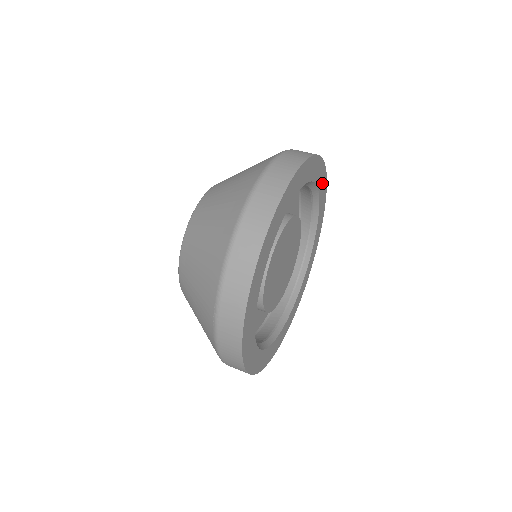
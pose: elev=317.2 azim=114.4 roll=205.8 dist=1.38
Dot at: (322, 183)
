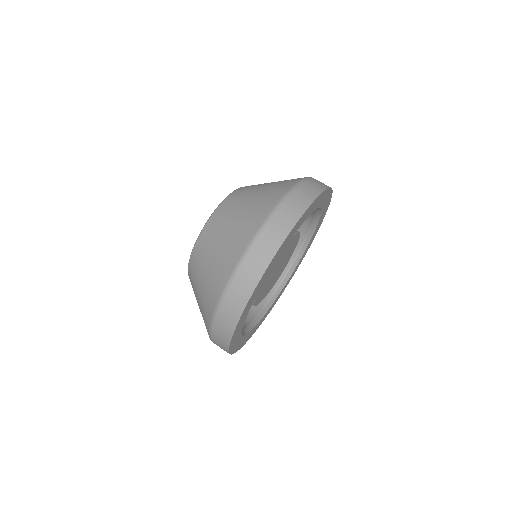
Dot at: (322, 198)
